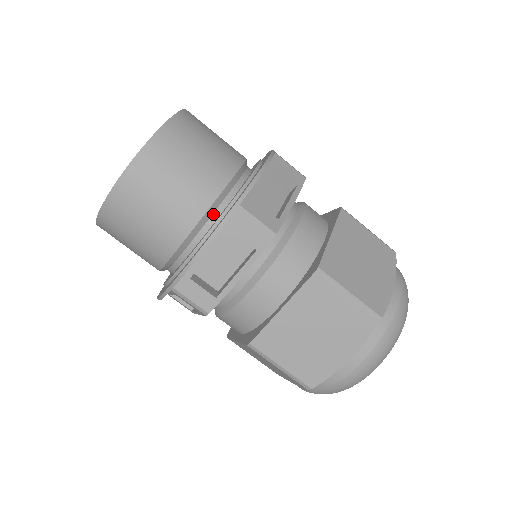
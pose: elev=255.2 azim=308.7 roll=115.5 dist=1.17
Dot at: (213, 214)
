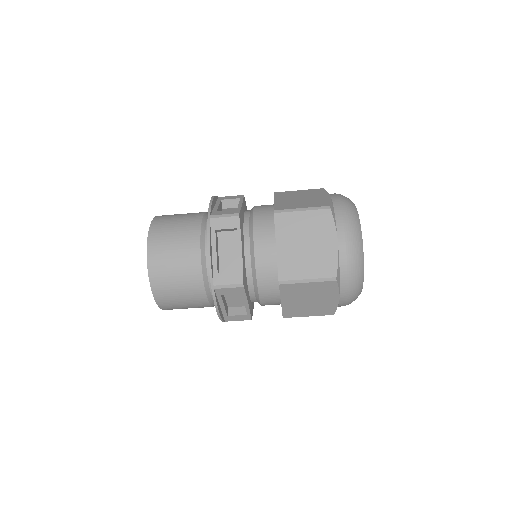
Dot at: (205, 237)
